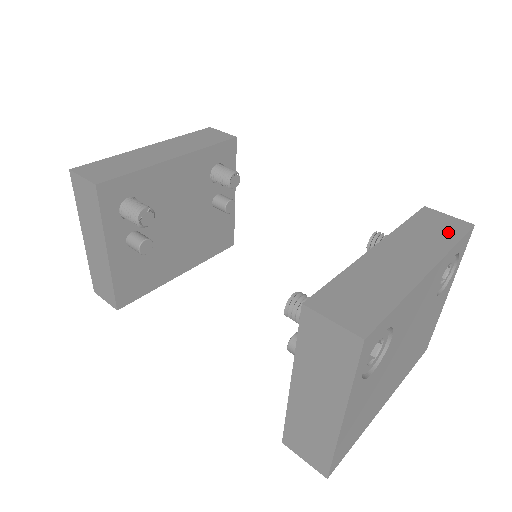
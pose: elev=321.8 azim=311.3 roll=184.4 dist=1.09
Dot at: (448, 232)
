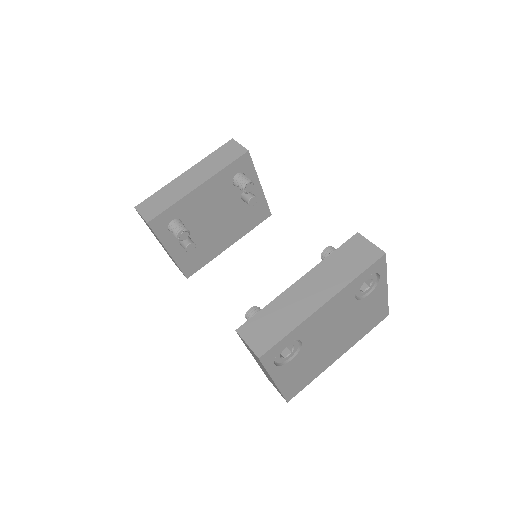
Dot at: (359, 263)
